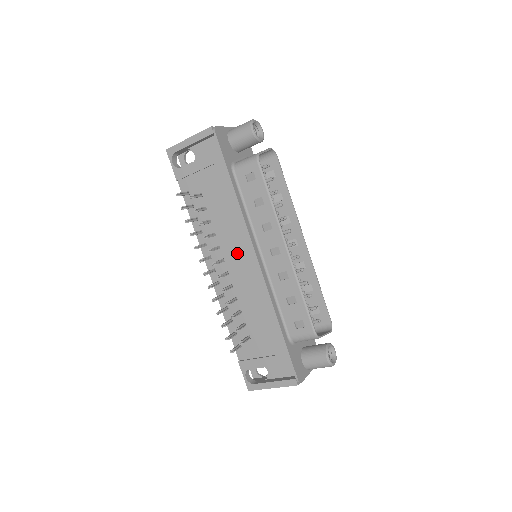
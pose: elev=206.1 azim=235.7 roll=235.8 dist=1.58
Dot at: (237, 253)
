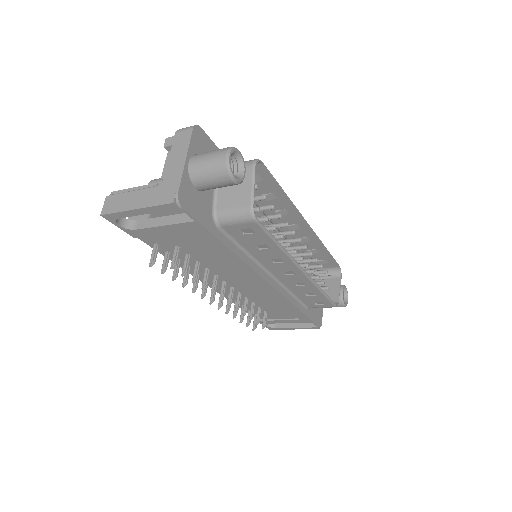
Dot at: (242, 279)
